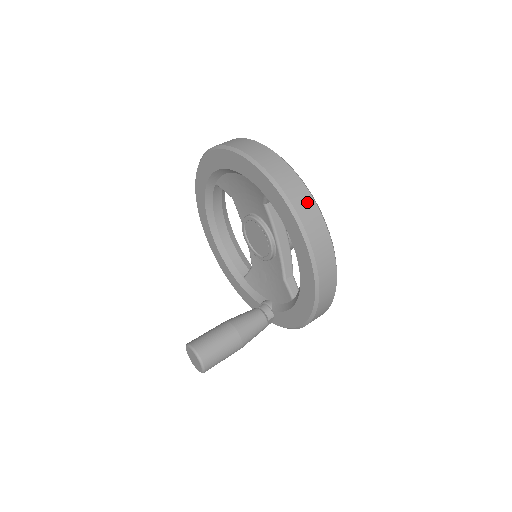
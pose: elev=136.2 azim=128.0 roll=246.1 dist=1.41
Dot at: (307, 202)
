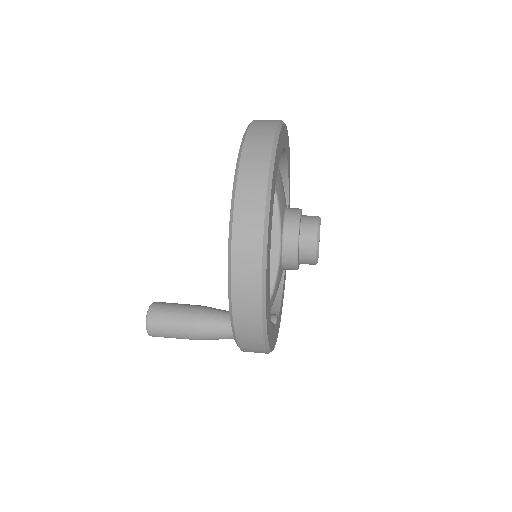
Dot at: (256, 189)
